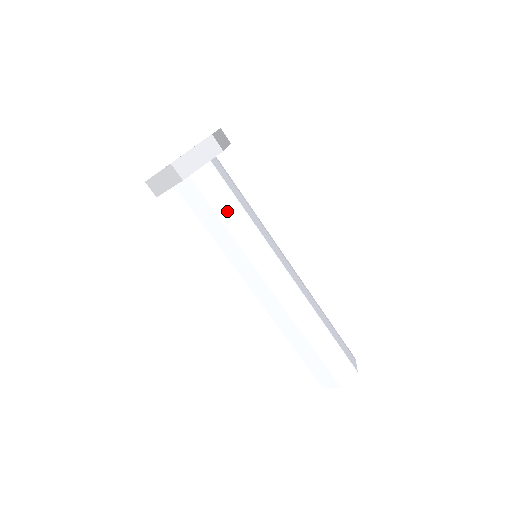
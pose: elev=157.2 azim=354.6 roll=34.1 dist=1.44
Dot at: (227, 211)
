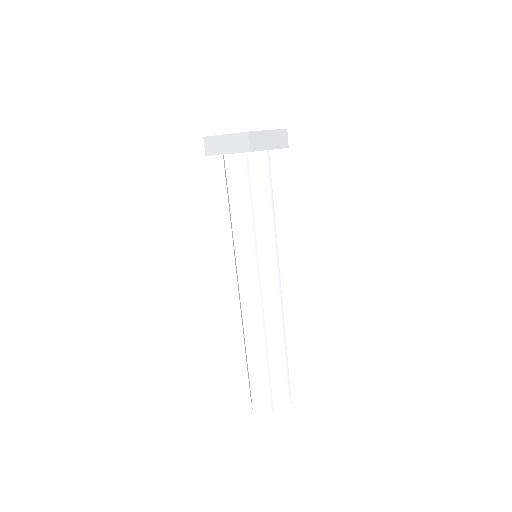
Dot at: (239, 203)
